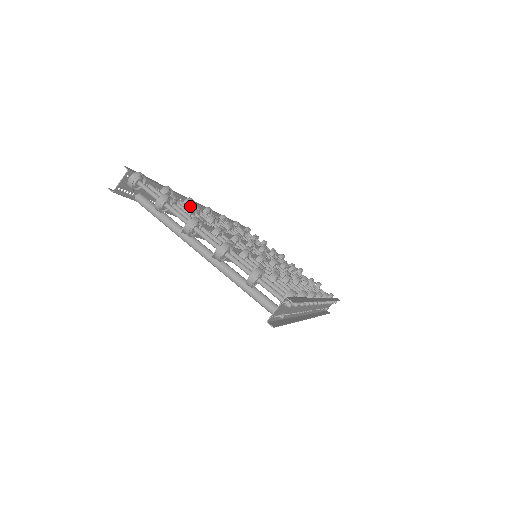
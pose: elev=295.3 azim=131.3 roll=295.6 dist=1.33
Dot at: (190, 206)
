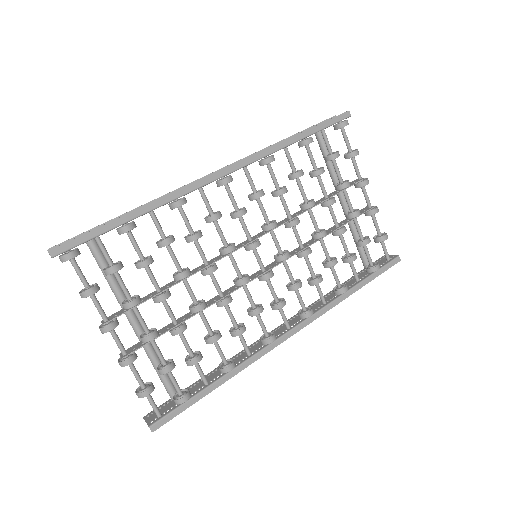
Dot at: (140, 263)
